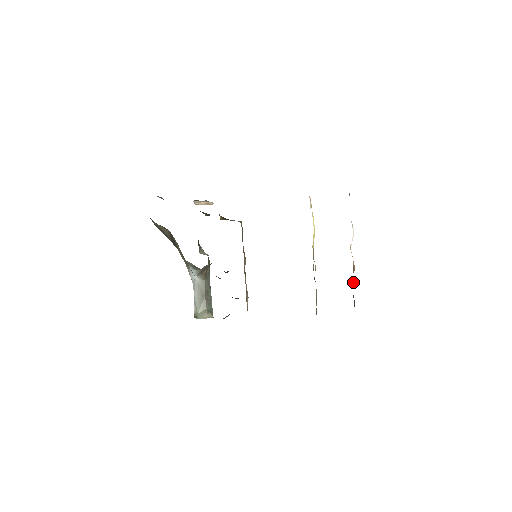
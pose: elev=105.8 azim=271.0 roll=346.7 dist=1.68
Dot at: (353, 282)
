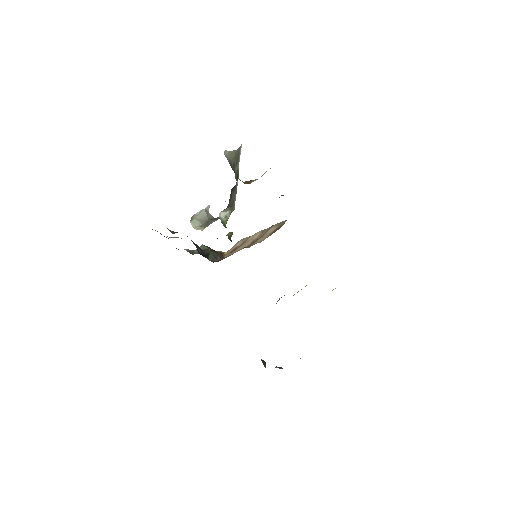
Dot at: occluded
